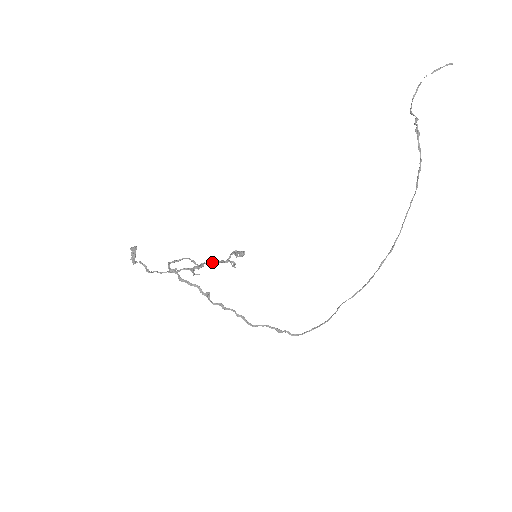
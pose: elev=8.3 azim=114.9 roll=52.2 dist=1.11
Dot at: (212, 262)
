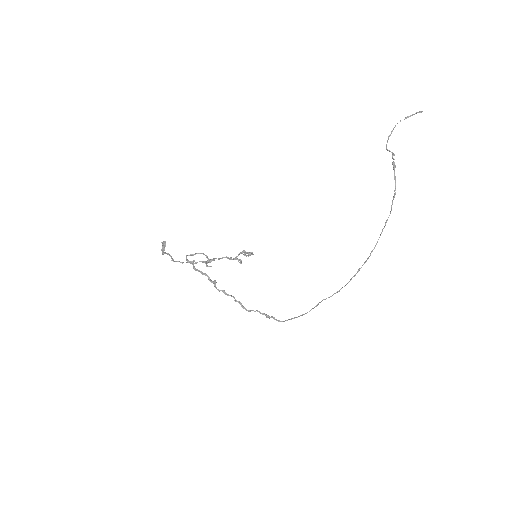
Dot at: (222, 258)
